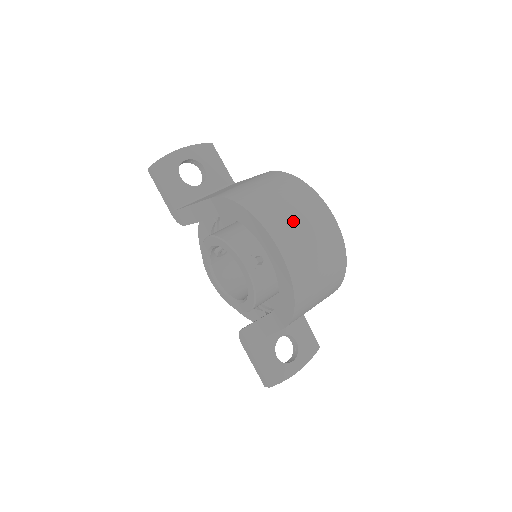
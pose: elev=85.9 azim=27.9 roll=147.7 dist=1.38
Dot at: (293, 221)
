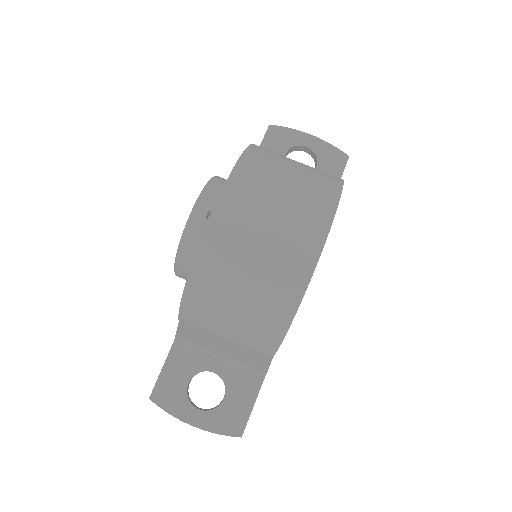
Dot at: (269, 197)
